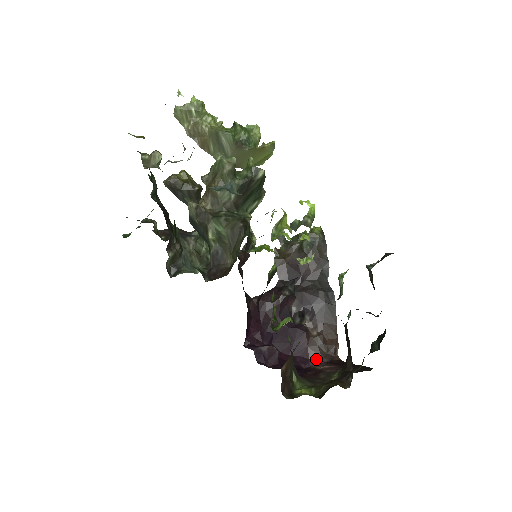
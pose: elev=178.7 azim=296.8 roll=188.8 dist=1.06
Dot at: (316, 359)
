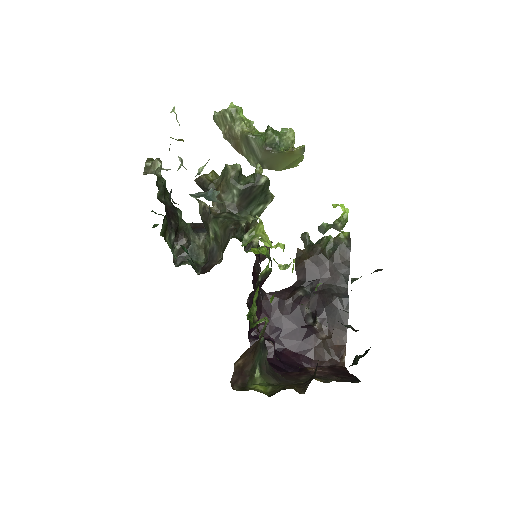
Dot at: (320, 361)
